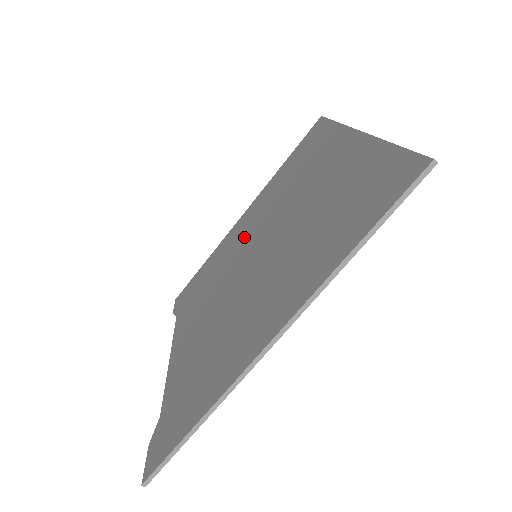
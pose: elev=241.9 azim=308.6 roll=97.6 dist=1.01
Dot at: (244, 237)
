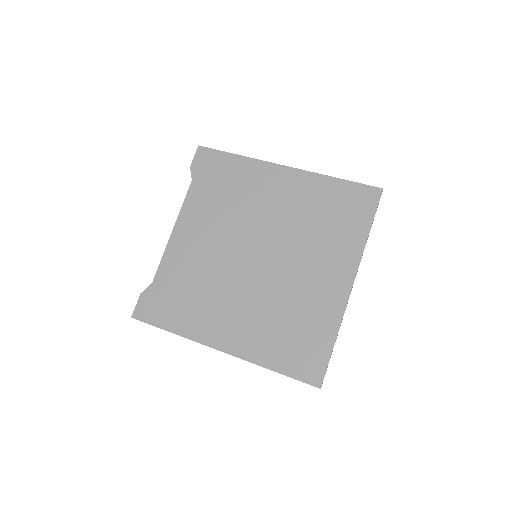
Dot at: (265, 211)
